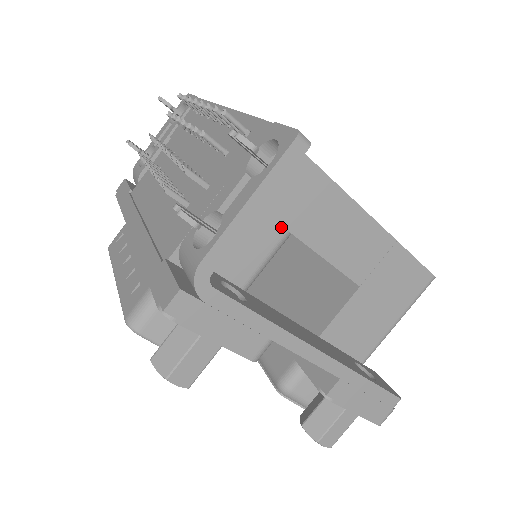
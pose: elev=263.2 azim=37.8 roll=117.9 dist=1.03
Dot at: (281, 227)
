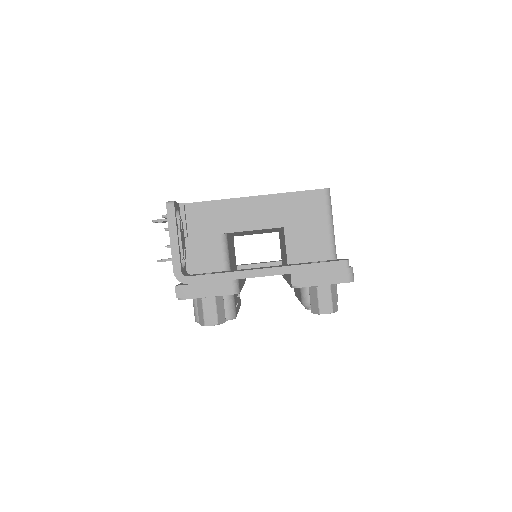
Dot at: (216, 235)
